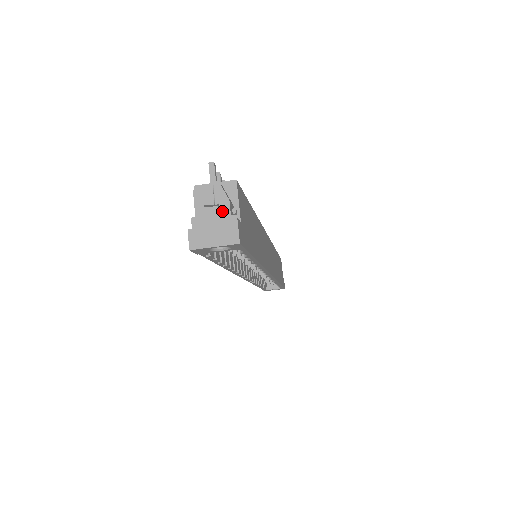
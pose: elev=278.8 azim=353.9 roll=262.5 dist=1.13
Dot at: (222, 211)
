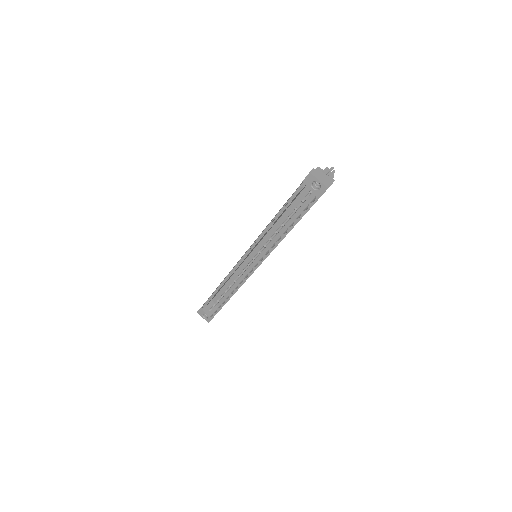
Dot at: (329, 177)
